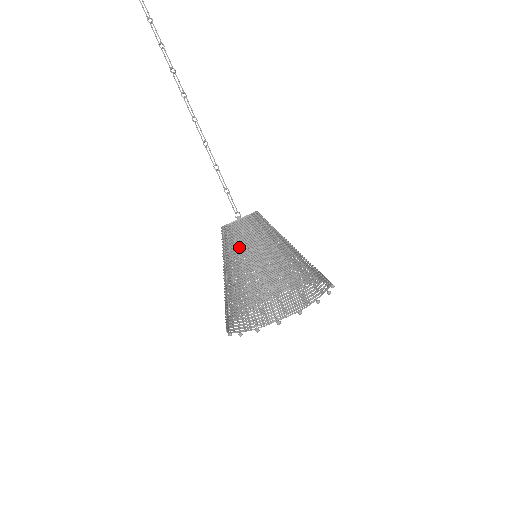
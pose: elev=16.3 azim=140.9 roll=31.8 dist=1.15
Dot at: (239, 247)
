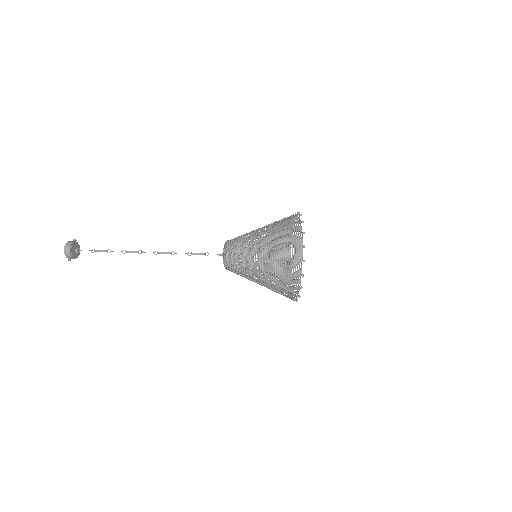
Dot at: (240, 270)
